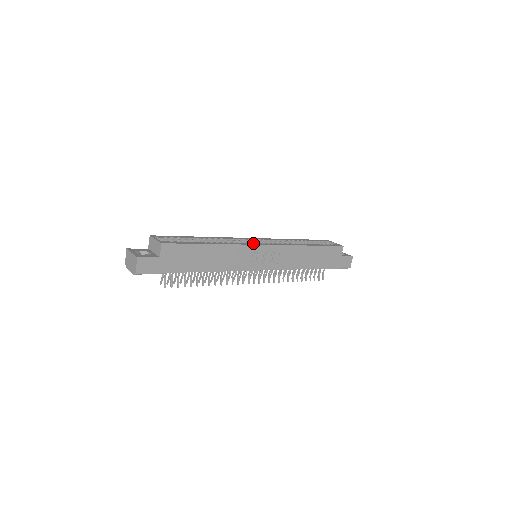
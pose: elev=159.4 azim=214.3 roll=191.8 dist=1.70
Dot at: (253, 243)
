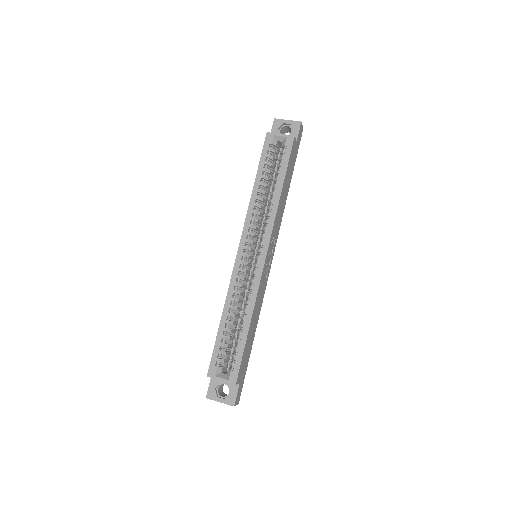
Dot at: (257, 269)
